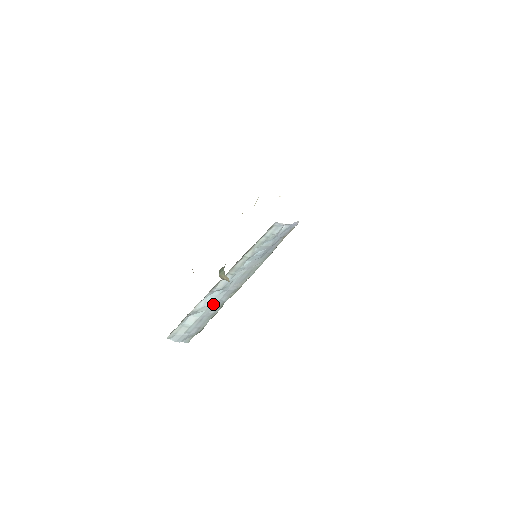
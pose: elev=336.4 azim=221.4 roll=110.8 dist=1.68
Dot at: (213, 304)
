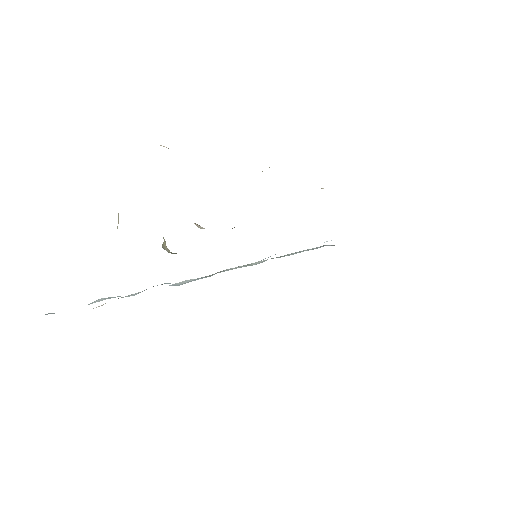
Dot at: occluded
